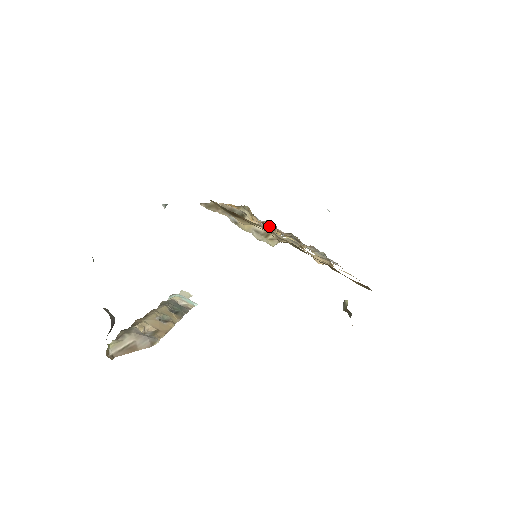
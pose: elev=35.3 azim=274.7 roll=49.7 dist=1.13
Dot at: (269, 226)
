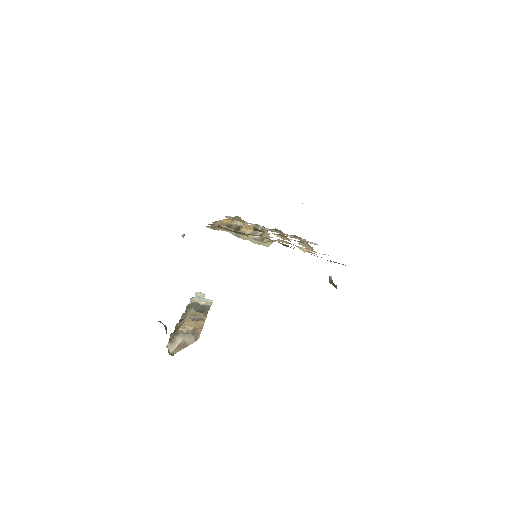
Dot at: (258, 228)
